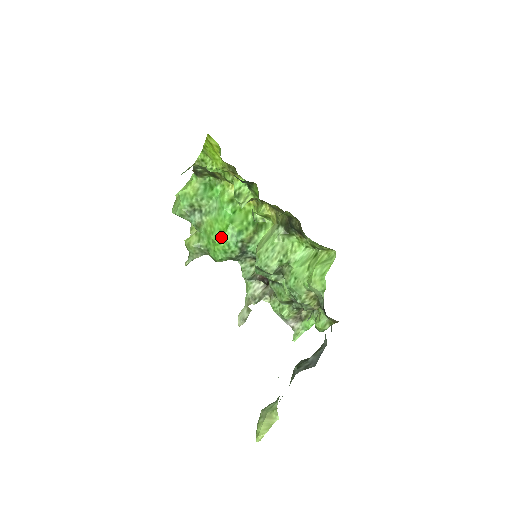
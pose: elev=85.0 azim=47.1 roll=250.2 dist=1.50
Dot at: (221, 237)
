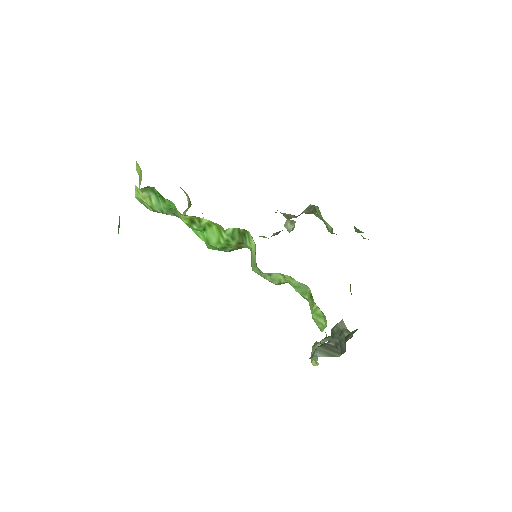
Dot at: (209, 246)
